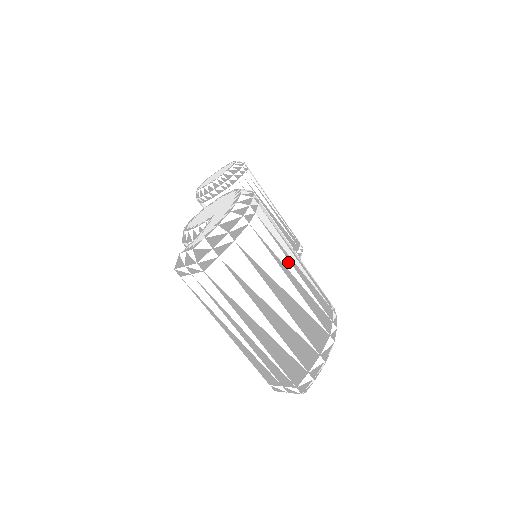
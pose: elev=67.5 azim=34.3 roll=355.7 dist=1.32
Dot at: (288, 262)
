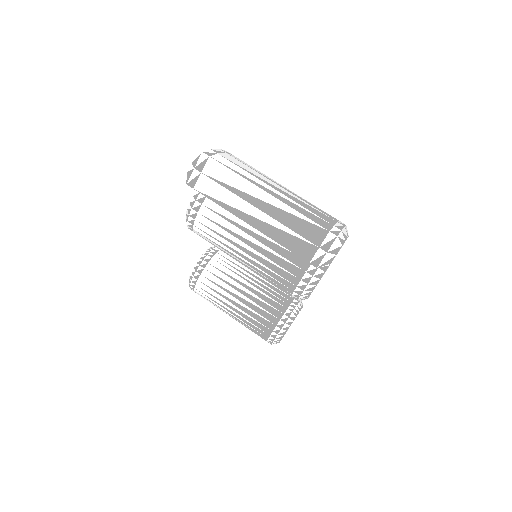
Dot at: occluded
